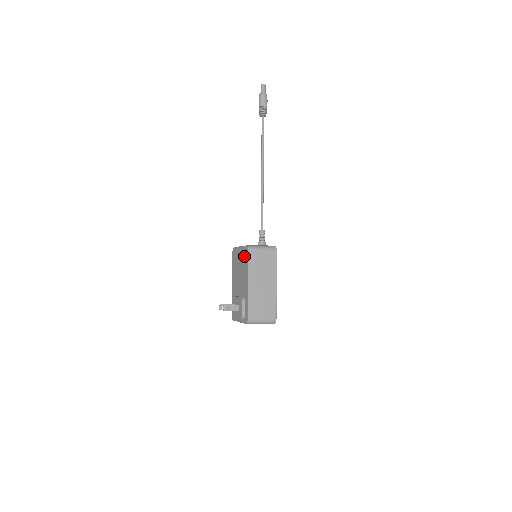
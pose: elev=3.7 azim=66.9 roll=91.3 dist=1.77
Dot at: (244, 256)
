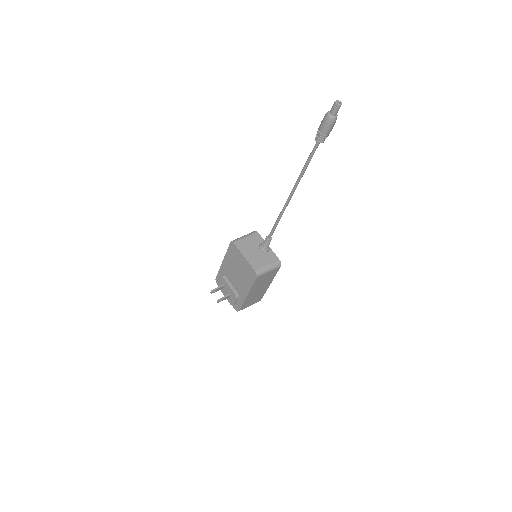
Dot at: (248, 273)
